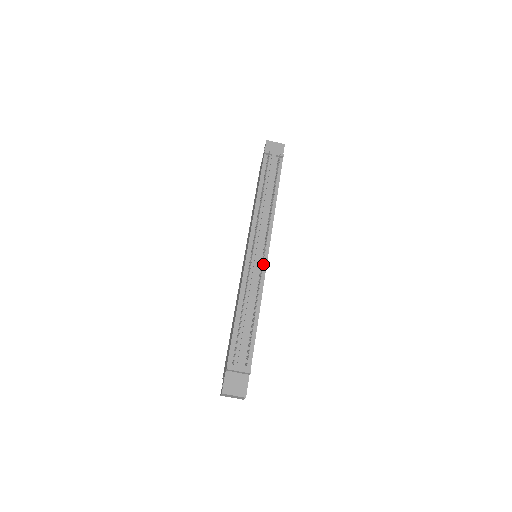
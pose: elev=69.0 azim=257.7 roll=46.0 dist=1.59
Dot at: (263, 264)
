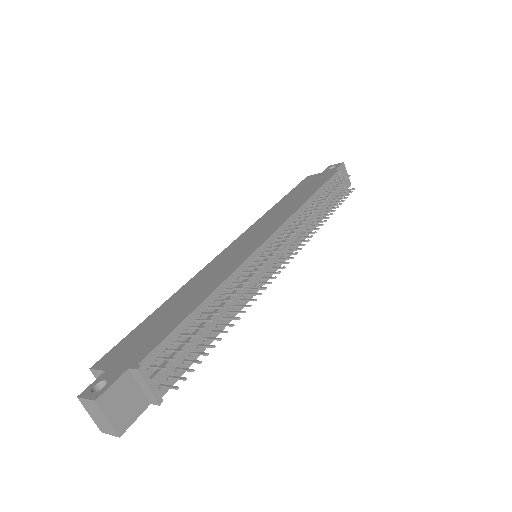
Dot at: (267, 274)
